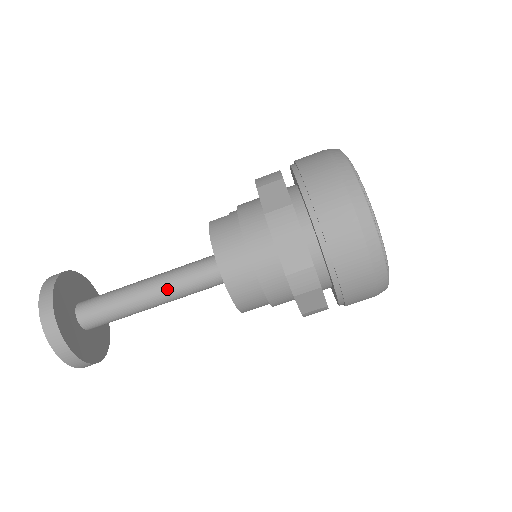
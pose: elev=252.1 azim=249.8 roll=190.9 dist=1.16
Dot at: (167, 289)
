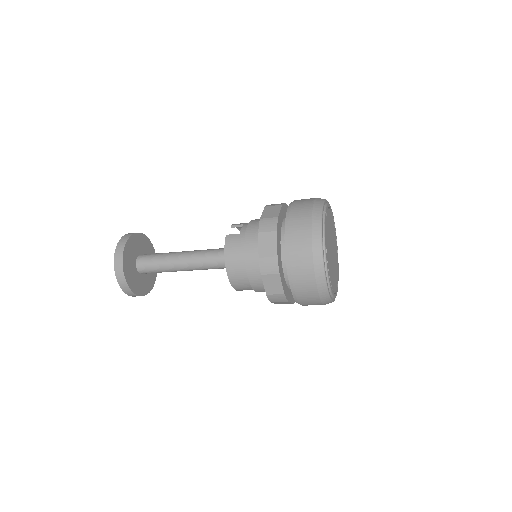
Dot at: (195, 266)
